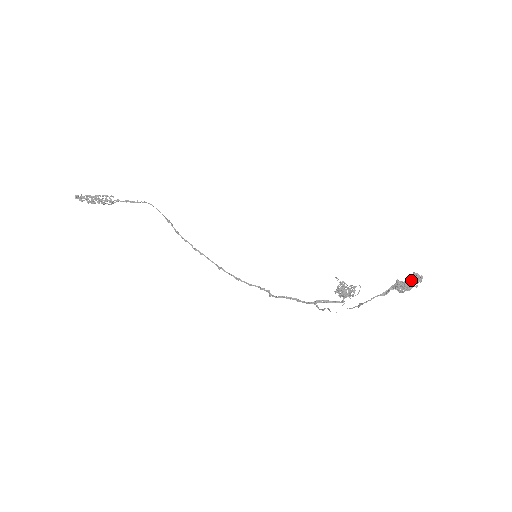
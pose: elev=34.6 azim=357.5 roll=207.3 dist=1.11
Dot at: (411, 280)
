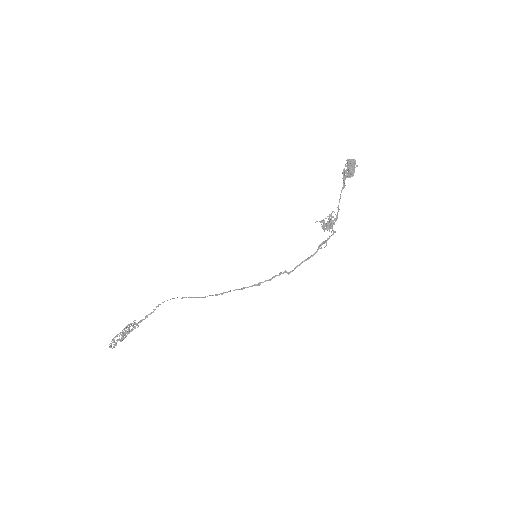
Dot at: (349, 165)
